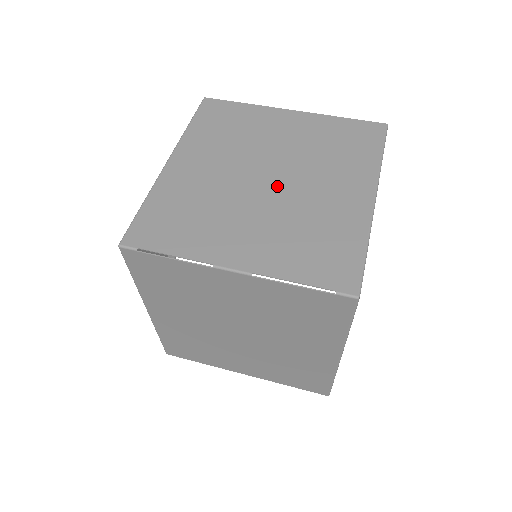
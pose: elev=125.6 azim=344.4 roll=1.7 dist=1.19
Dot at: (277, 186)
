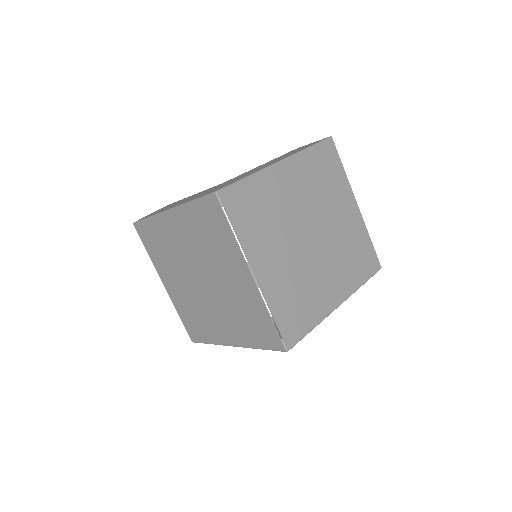
Dot at: (311, 247)
